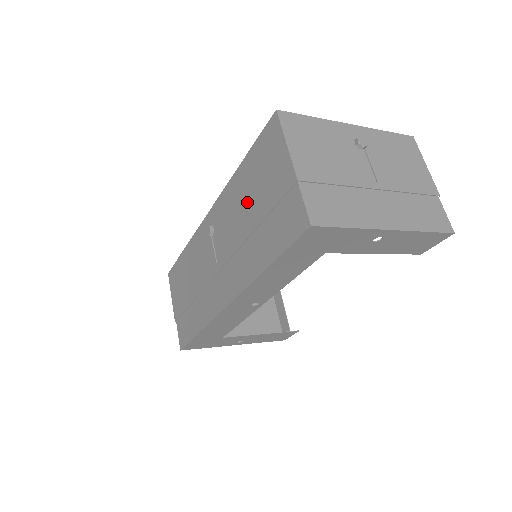
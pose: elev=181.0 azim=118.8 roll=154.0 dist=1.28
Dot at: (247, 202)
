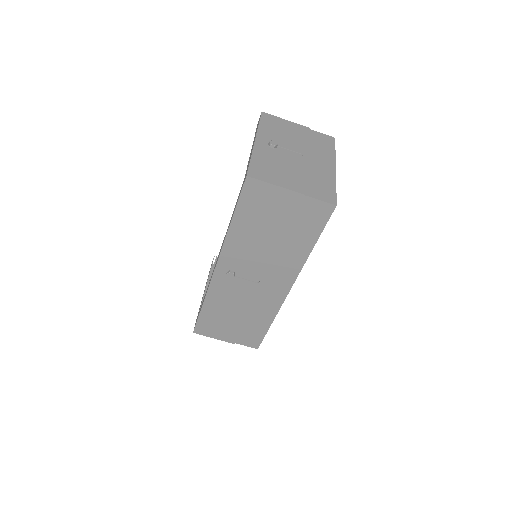
Dot at: (261, 234)
